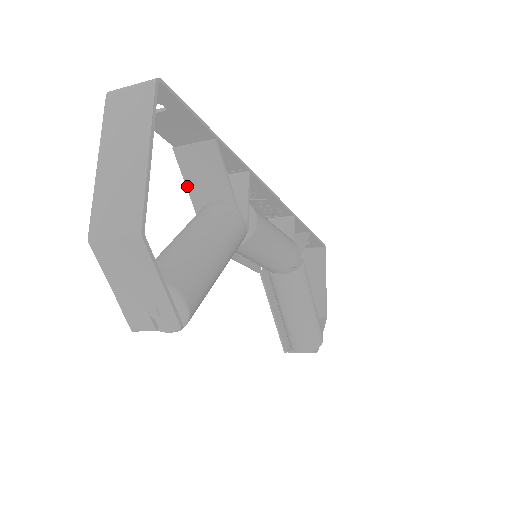
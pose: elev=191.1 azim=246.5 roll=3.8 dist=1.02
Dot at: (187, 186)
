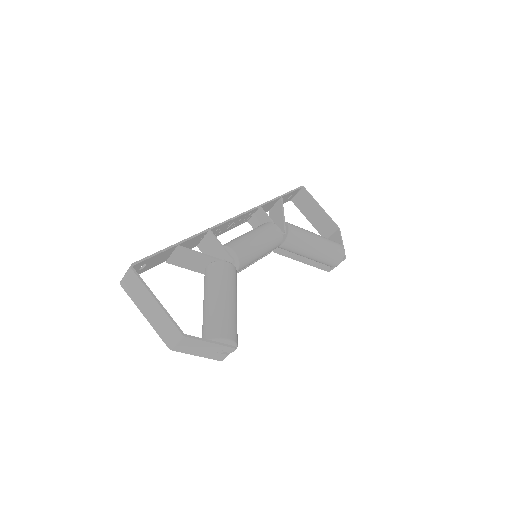
Dot at: (189, 269)
